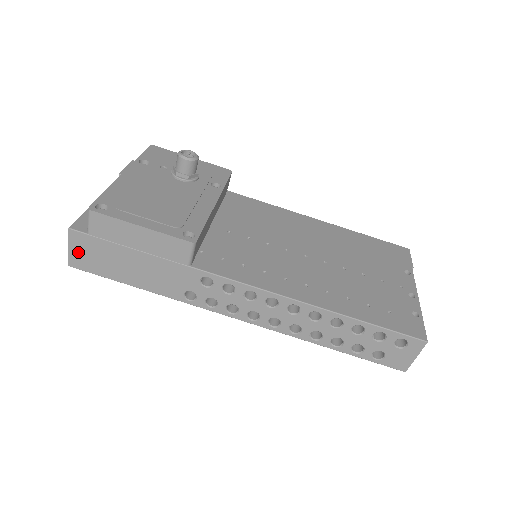
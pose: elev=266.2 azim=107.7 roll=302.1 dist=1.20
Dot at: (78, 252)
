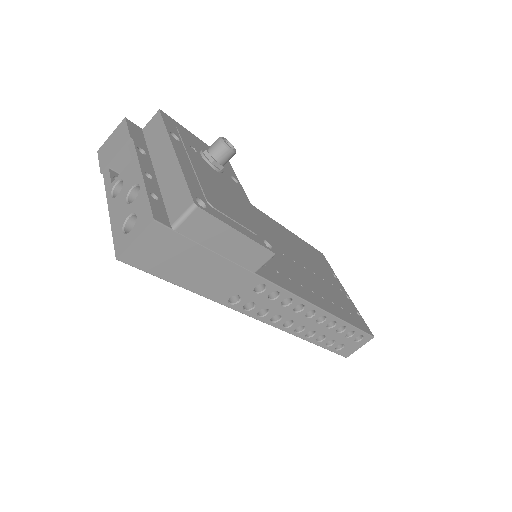
Dot at: (144, 246)
